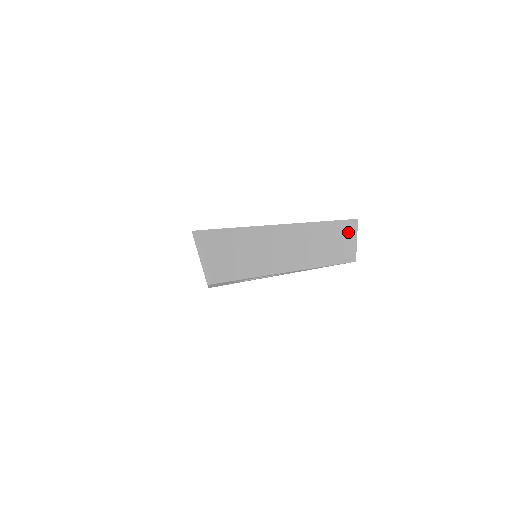
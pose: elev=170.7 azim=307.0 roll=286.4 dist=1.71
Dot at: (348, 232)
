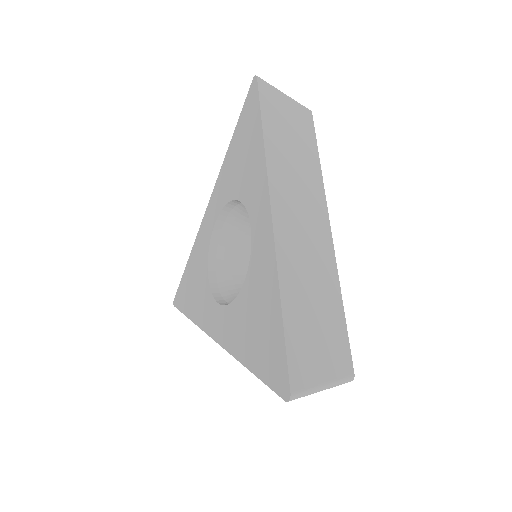
Dot at: (276, 104)
